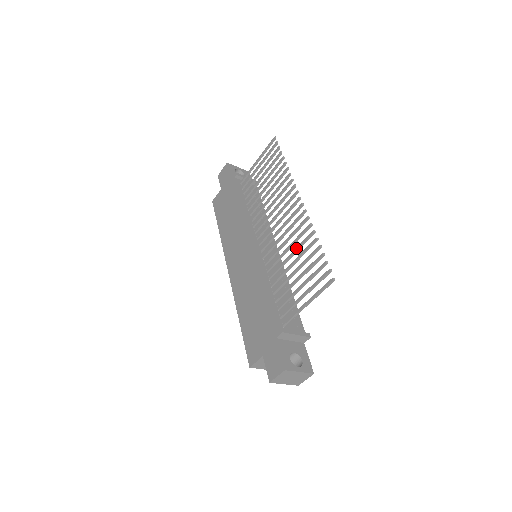
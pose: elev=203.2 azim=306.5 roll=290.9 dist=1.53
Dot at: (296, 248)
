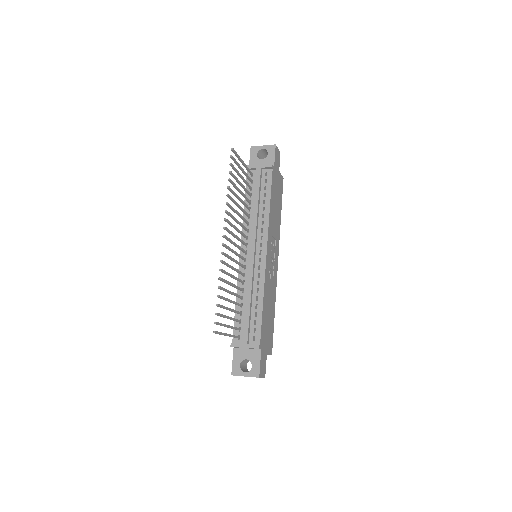
Dot at: (227, 282)
